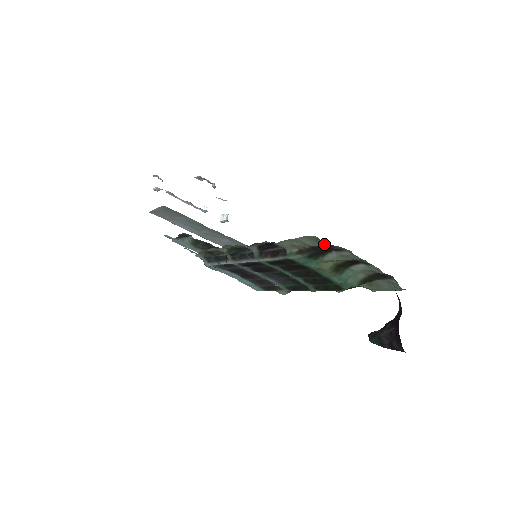
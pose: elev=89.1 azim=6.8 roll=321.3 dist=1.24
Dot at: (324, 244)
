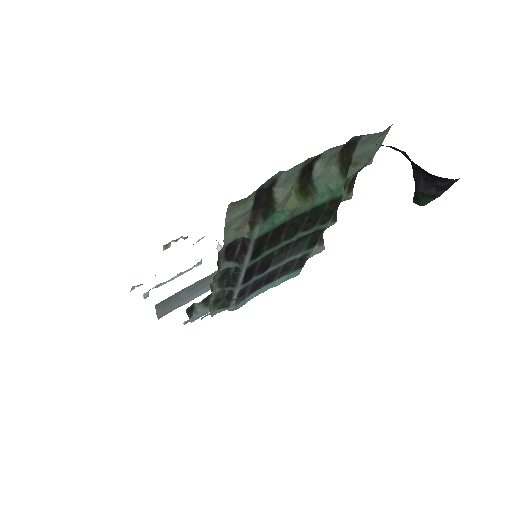
Dot at: (253, 196)
